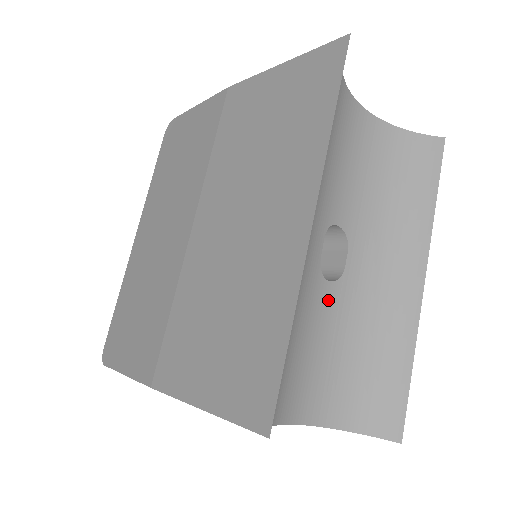
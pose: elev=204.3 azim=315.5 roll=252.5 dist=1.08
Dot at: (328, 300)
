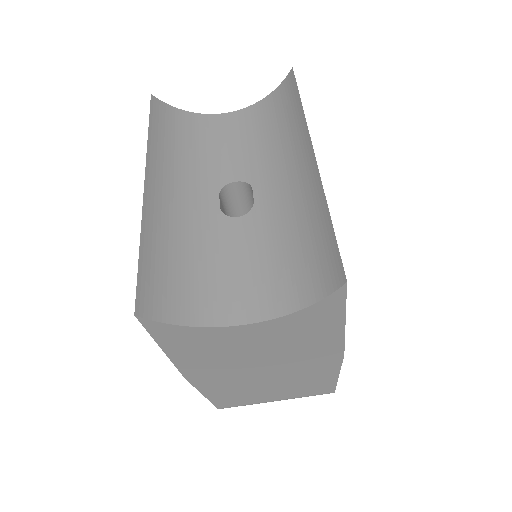
Dot at: (244, 229)
